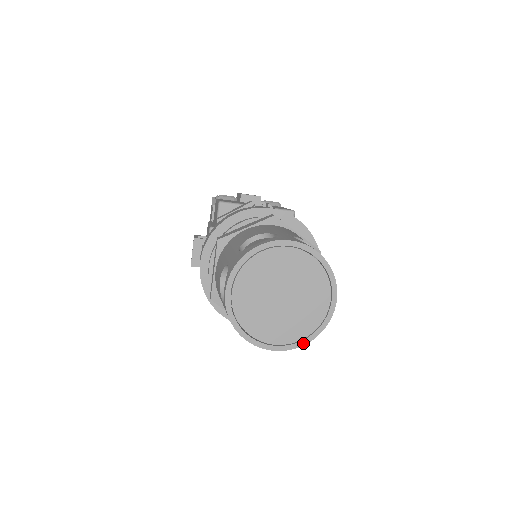
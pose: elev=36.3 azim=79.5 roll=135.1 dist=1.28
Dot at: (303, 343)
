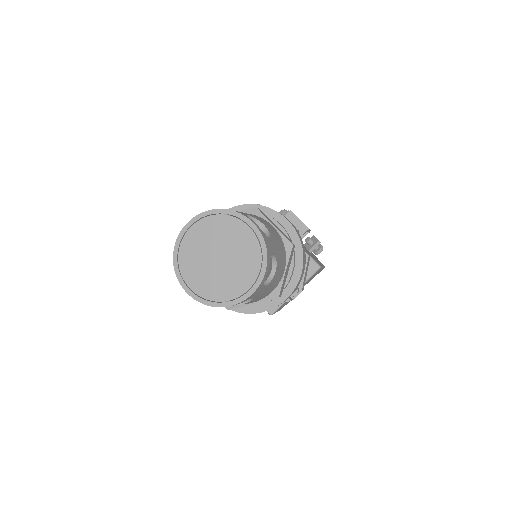
Dot at: (264, 269)
